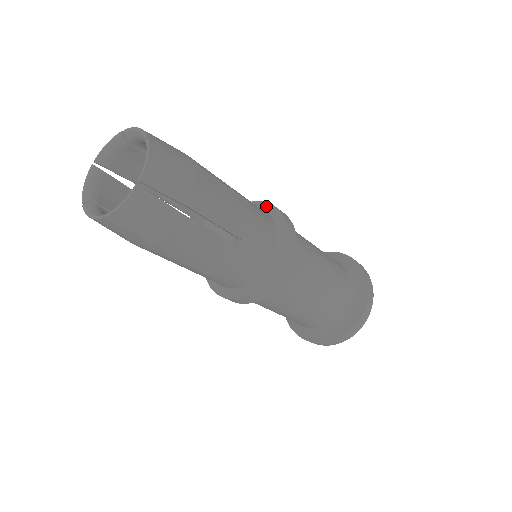
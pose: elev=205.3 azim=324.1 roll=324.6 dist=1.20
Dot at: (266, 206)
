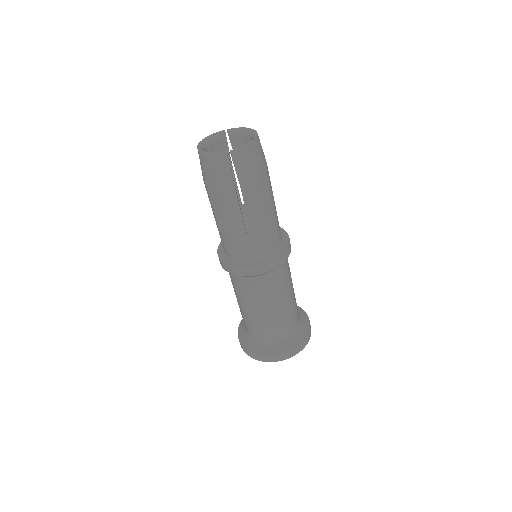
Dot at: (286, 237)
